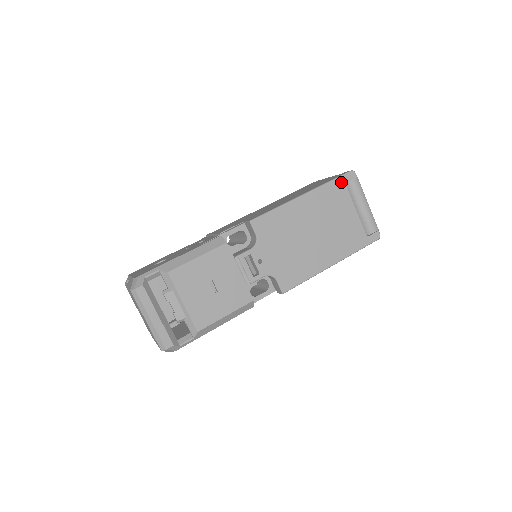
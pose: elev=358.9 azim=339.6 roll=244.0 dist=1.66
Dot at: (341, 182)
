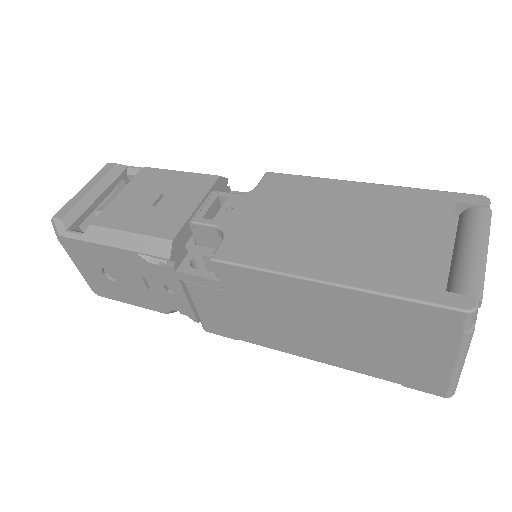
Dot at: (447, 198)
